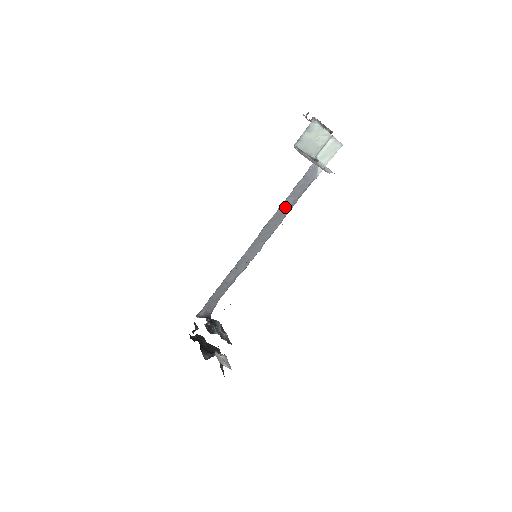
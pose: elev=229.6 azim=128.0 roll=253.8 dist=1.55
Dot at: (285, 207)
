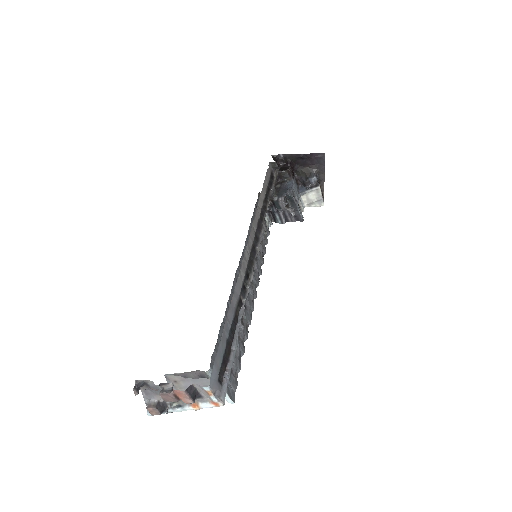
Dot at: occluded
